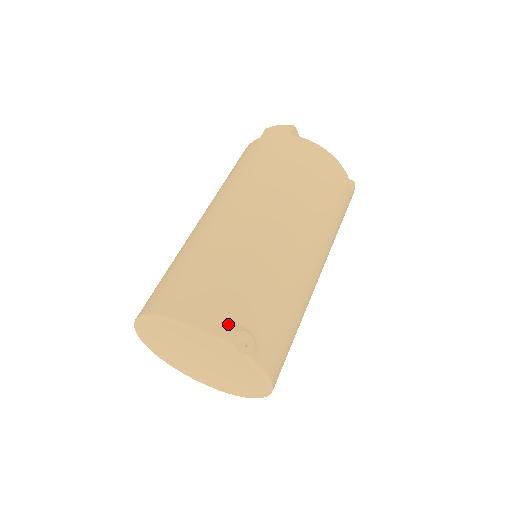
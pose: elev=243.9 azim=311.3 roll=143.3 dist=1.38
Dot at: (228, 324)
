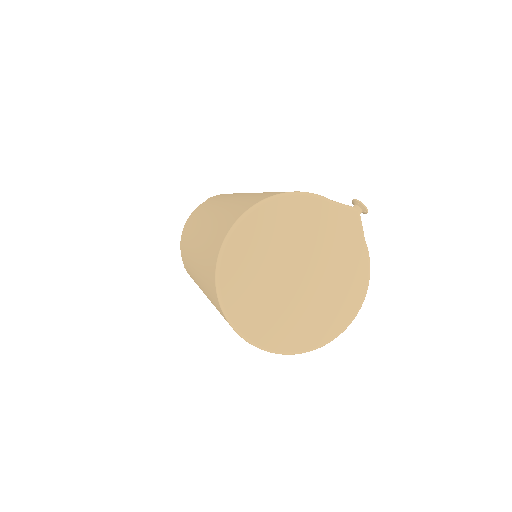
Dot at: occluded
